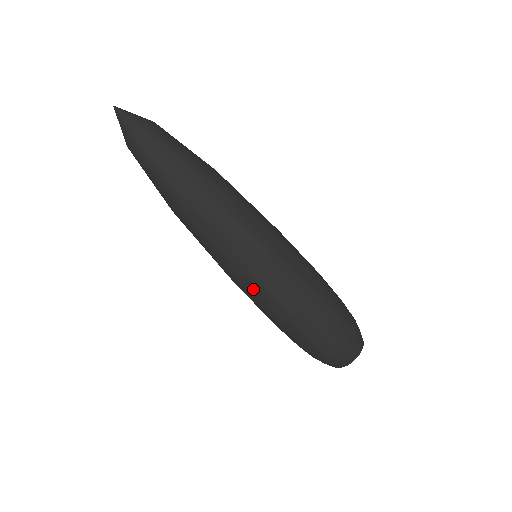
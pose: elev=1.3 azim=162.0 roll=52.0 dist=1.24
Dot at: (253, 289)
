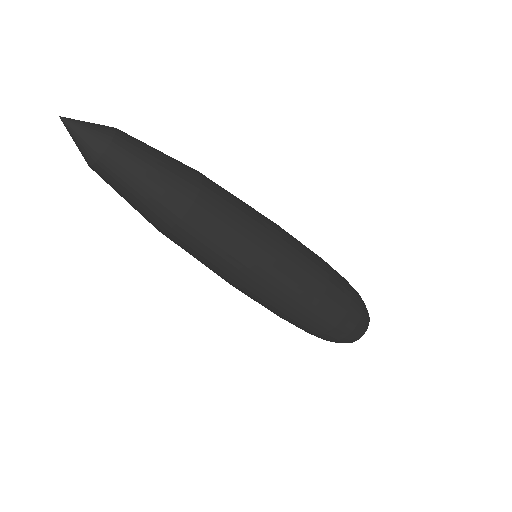
Dot at: (278, 286)
